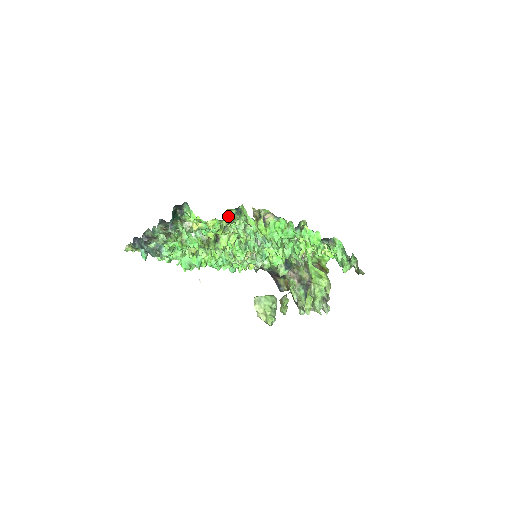
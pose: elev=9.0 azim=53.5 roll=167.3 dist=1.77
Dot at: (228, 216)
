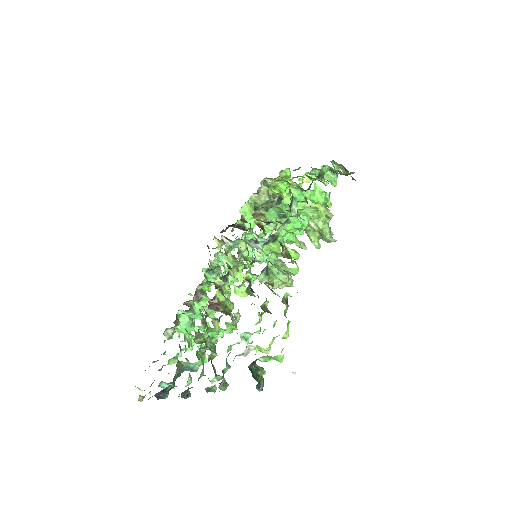
Dot at: (283, 299)
